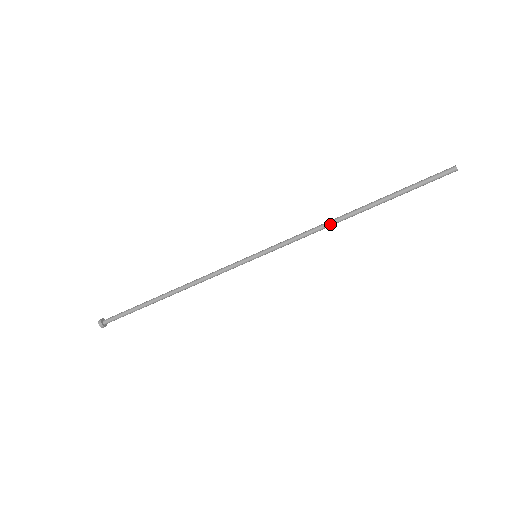
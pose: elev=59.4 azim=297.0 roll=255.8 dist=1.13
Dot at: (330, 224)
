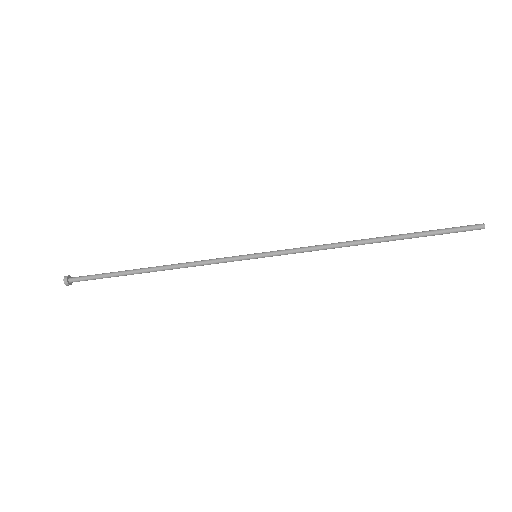
Dot at: occluded
